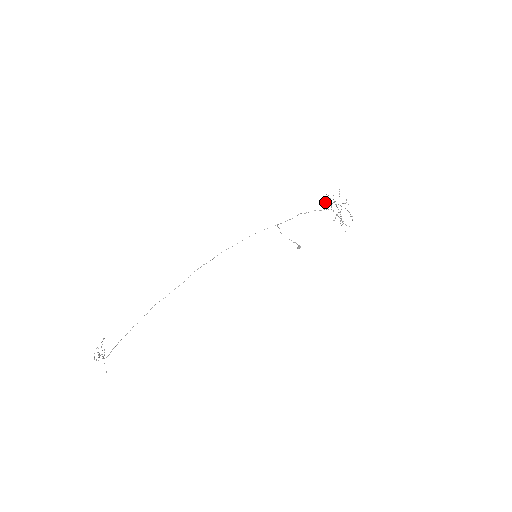
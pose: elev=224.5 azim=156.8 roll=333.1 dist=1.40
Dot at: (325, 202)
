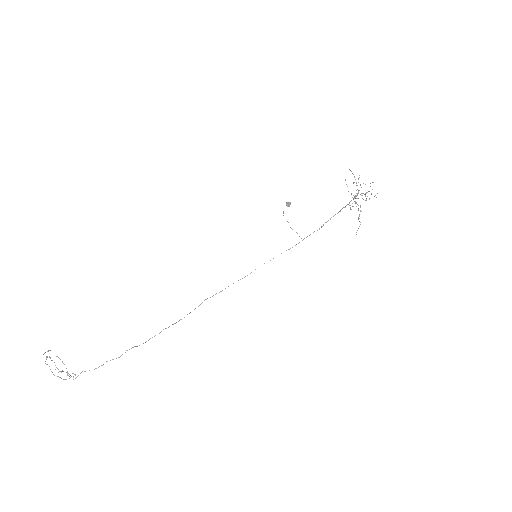
Dot at: occluded
